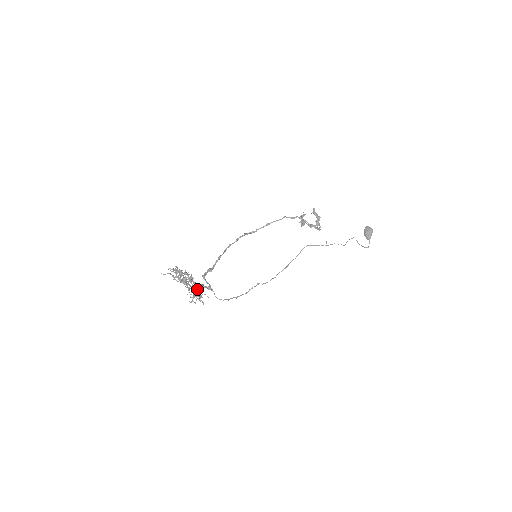
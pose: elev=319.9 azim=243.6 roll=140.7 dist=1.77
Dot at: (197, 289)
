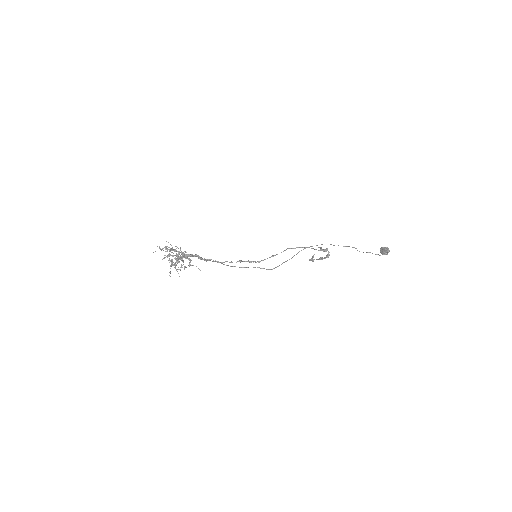
Dot at: (189, 266)
